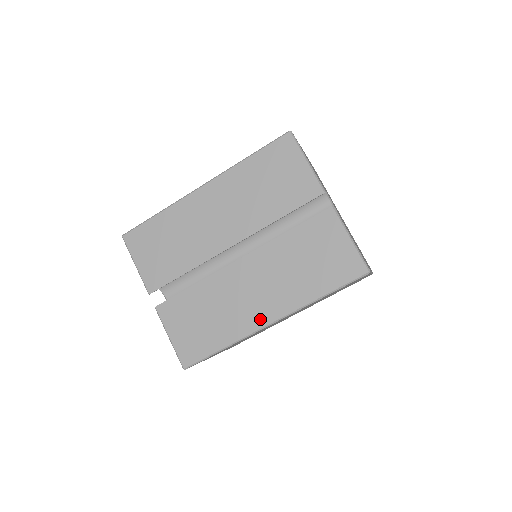
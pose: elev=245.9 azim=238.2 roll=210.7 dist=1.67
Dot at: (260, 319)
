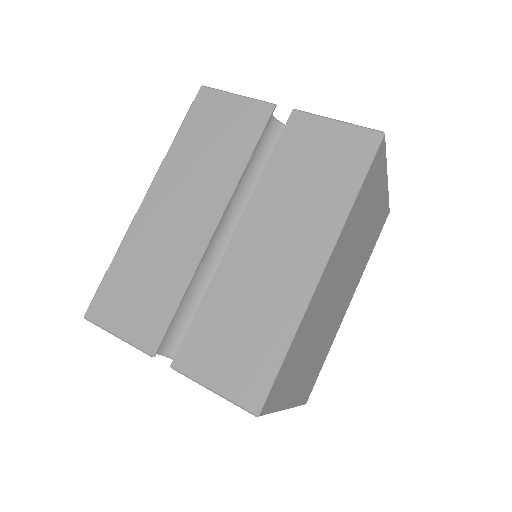
Dot at: (306, 275)
